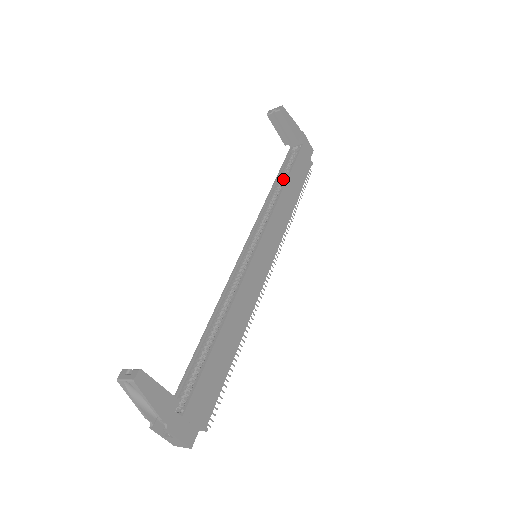
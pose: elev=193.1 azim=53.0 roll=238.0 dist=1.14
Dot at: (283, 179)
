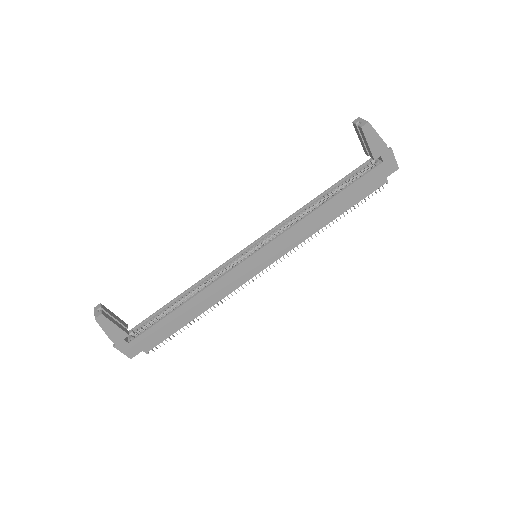
Dot at: (335, 192)
